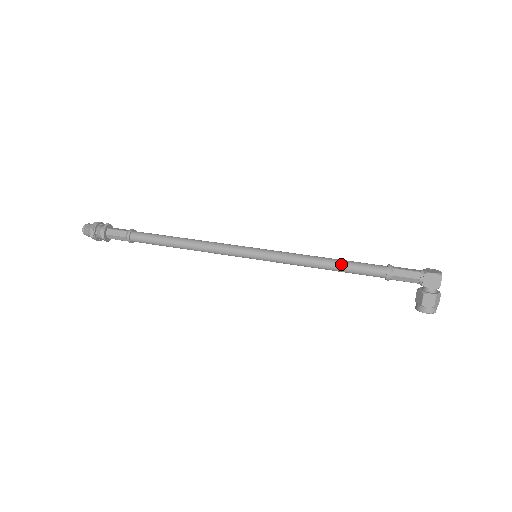
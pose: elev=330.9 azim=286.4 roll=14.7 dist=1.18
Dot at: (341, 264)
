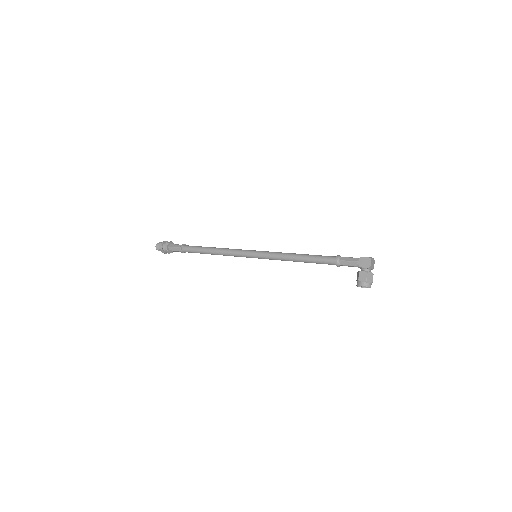
Dot at: (307, 256)
